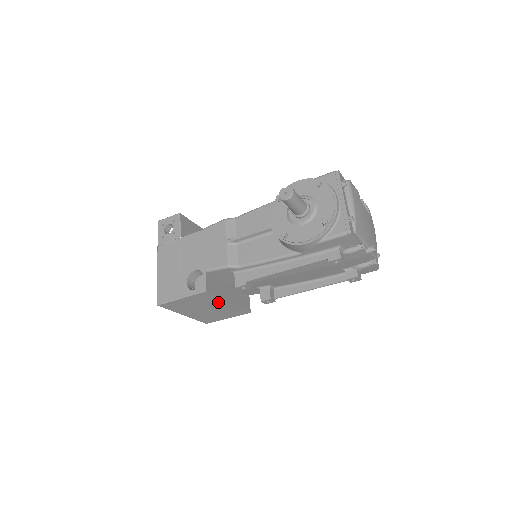
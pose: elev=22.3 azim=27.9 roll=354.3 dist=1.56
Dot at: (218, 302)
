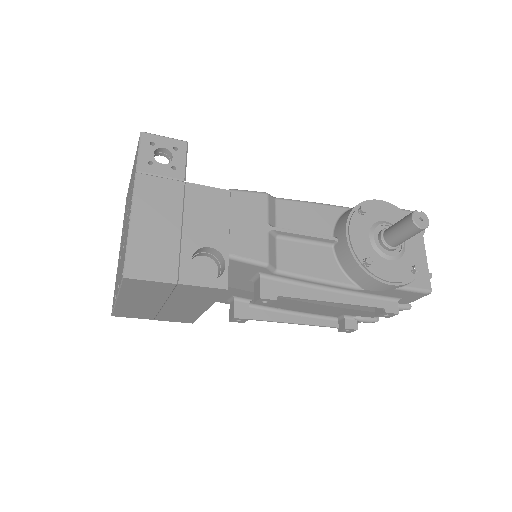
Dot at: (199, 303)
